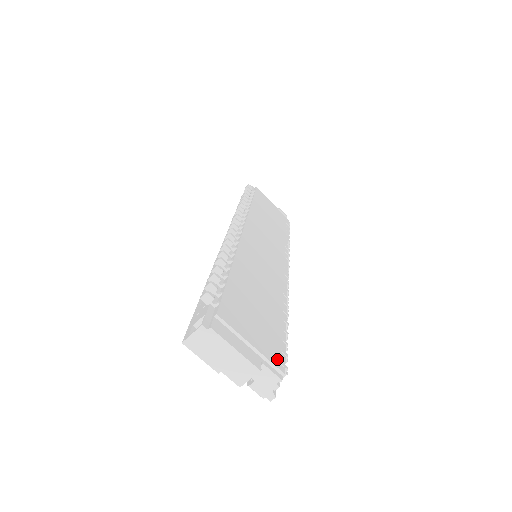
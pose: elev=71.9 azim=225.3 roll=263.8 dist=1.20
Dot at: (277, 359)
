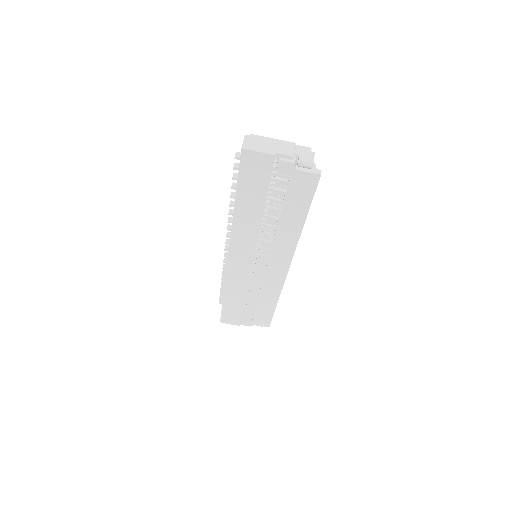
Dot at: occluded
